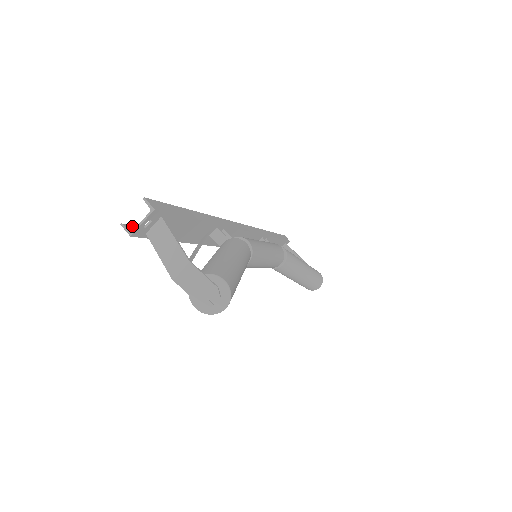
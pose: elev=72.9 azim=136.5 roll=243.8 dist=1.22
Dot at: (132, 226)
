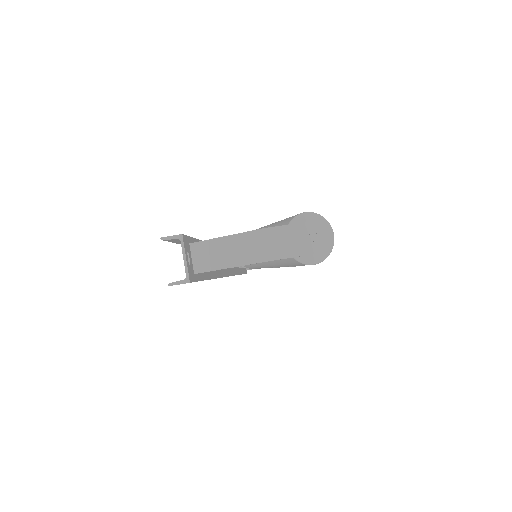
Dot at: occluded
